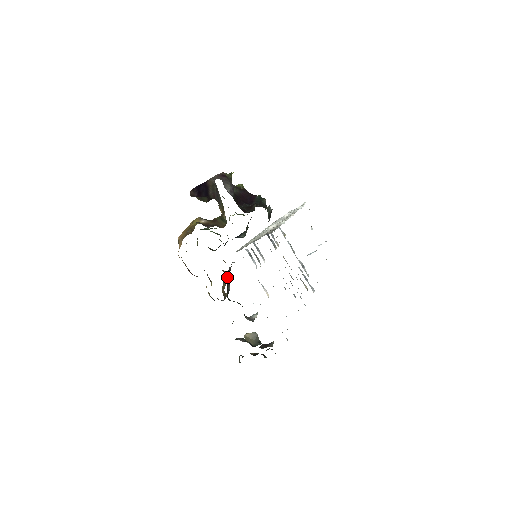
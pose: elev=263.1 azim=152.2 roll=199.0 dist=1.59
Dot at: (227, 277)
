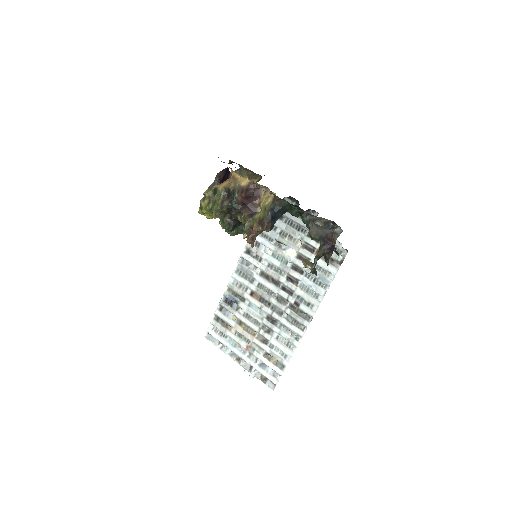
Dot at: occluded
